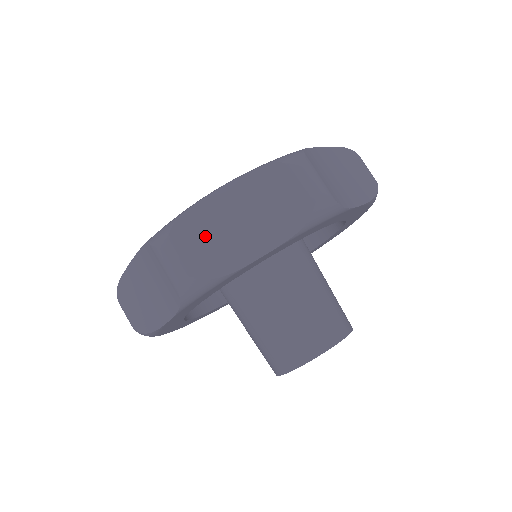
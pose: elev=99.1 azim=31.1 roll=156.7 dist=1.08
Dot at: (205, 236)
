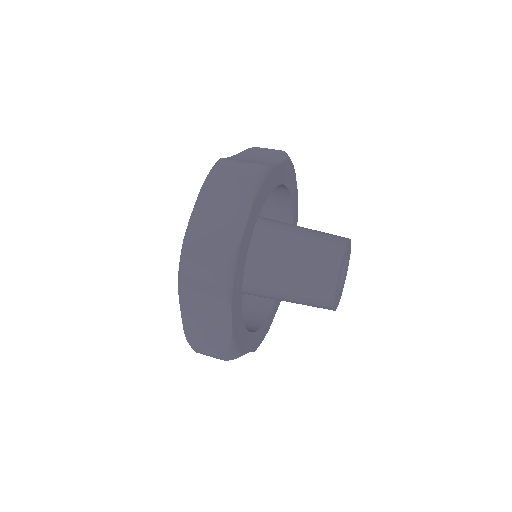
Dot at: (206, 242)
